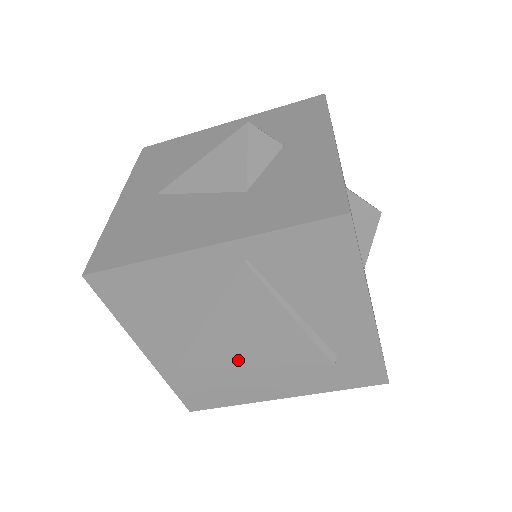
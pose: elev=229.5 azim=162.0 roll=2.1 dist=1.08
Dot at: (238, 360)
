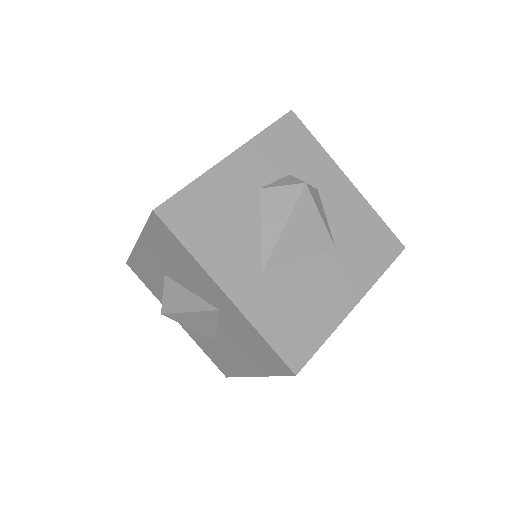
Dot at: occluded
